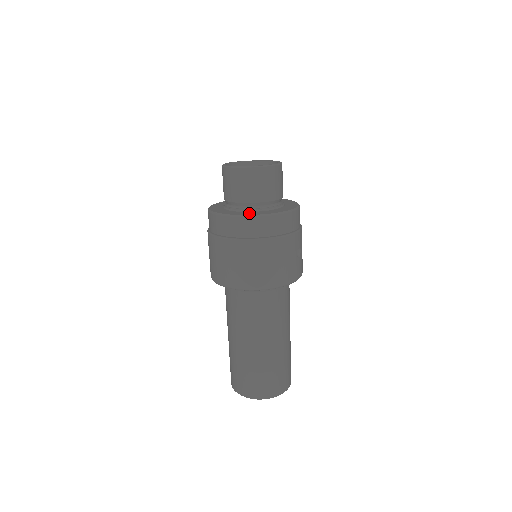
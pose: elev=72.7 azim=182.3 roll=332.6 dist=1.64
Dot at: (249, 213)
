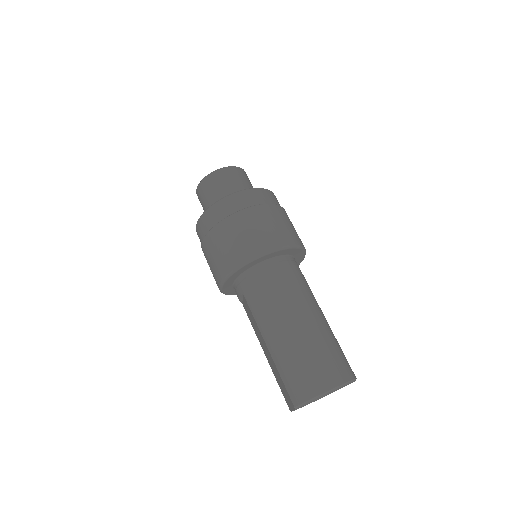
Dot at: occluded
